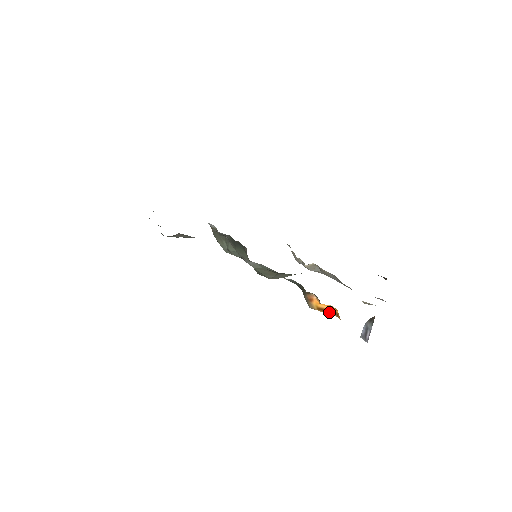
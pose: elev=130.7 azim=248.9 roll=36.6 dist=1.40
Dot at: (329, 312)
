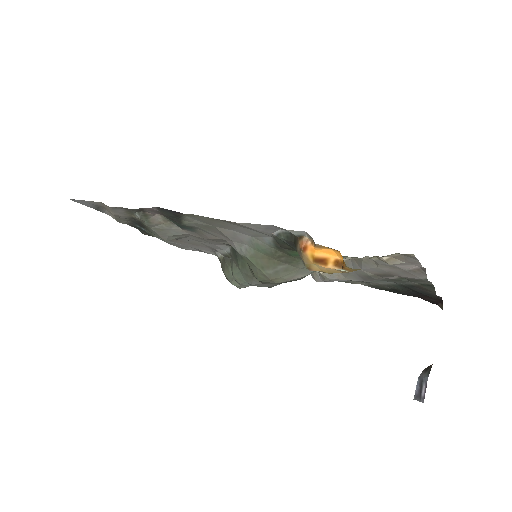
Dot at: (331, 264)
